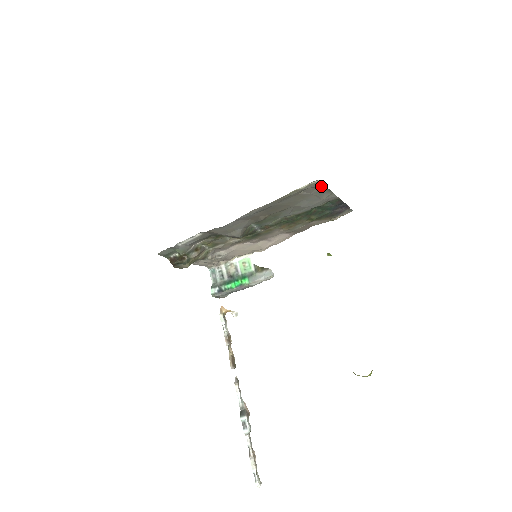
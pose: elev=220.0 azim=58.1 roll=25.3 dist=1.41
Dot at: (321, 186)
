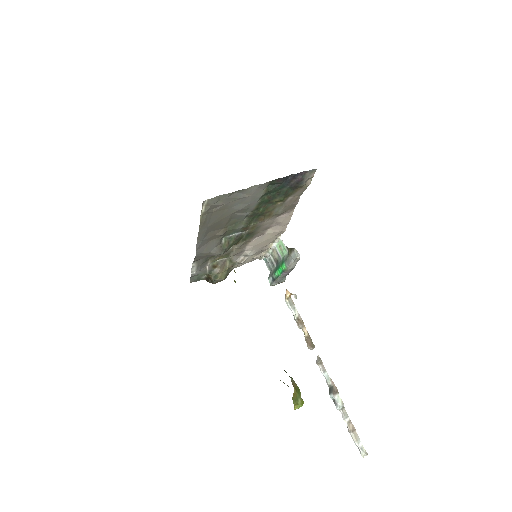
Dot at: (223, 196)
